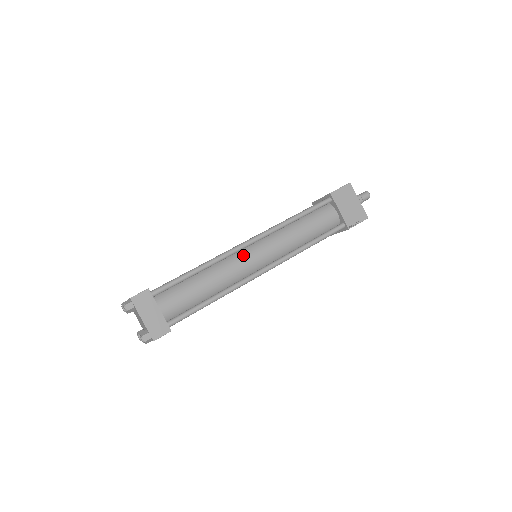
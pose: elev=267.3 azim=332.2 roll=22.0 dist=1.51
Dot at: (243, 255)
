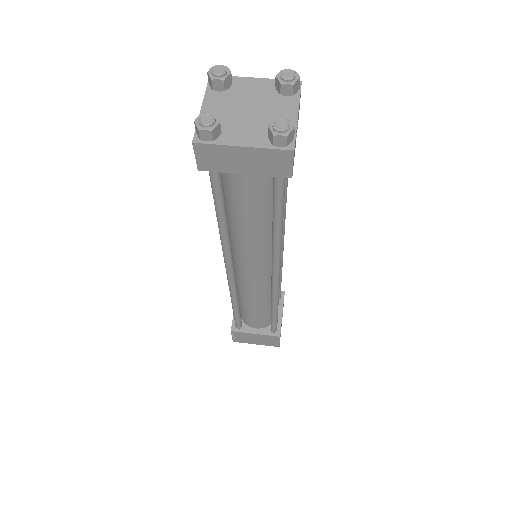
Dot at: occluded
